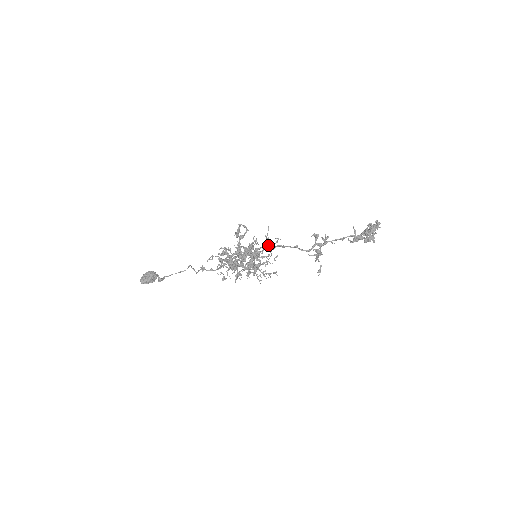
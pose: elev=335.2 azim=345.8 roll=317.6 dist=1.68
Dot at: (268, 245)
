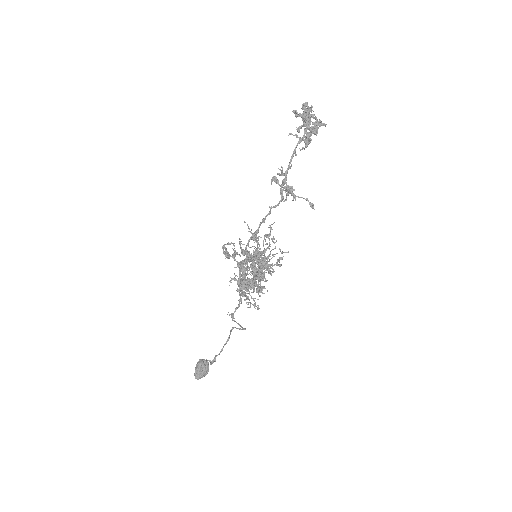
Dot at: (256, 236)
